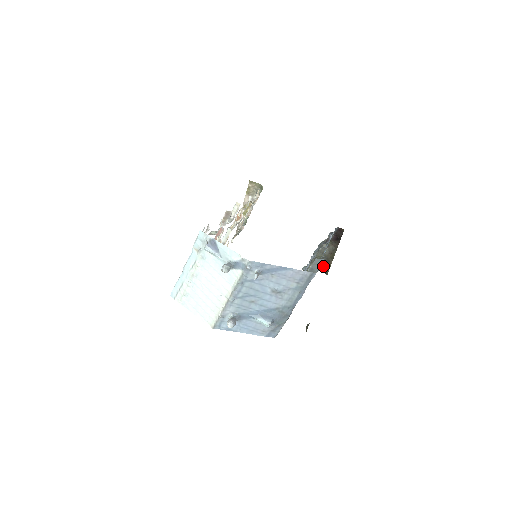
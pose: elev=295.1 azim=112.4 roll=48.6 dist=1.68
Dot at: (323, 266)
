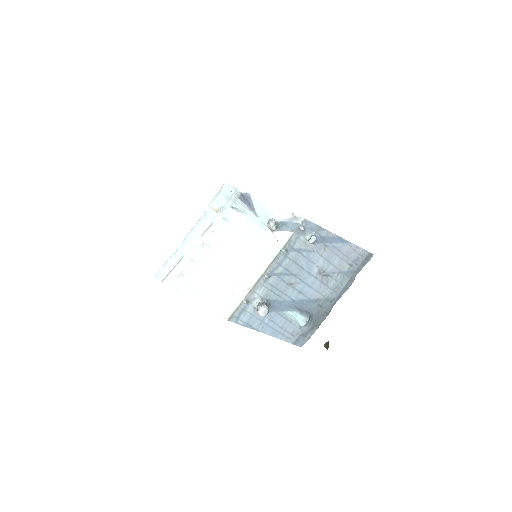
Dot at: occluded
